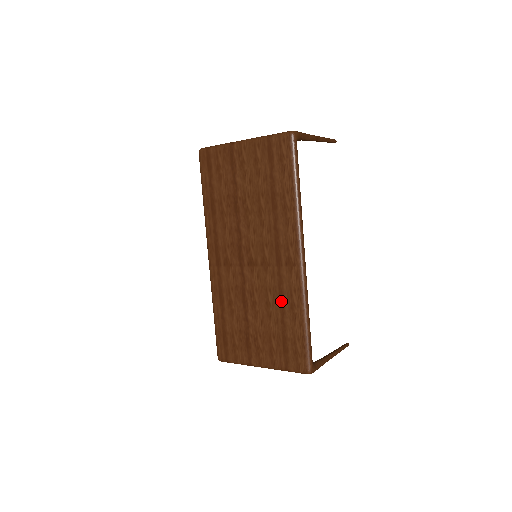
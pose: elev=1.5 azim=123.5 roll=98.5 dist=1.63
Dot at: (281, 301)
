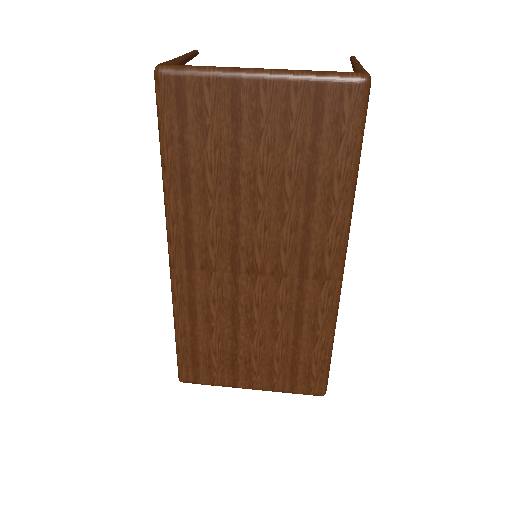
Dot at: (297, 321)
